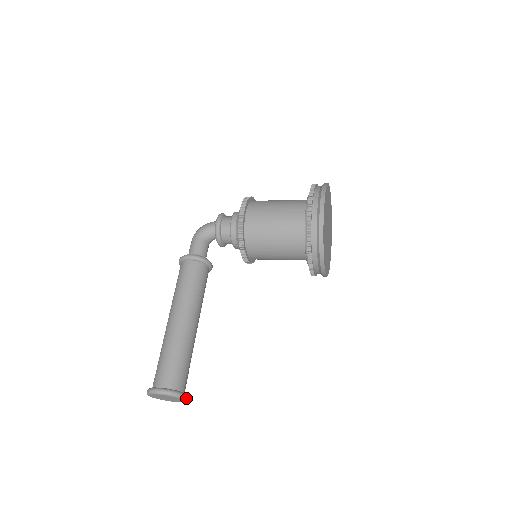
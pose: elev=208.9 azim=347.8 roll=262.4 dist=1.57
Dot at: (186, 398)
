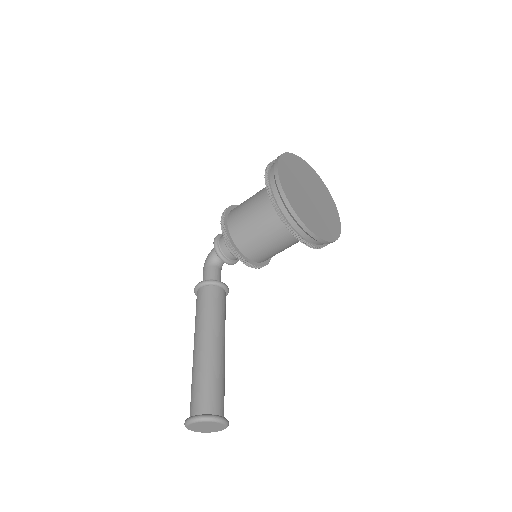
Dot at: (221, 420)
